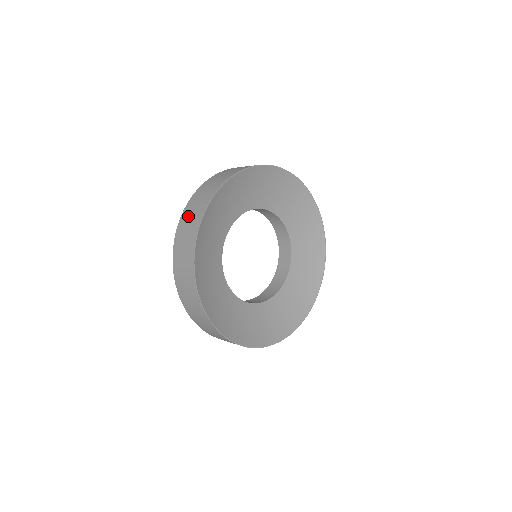
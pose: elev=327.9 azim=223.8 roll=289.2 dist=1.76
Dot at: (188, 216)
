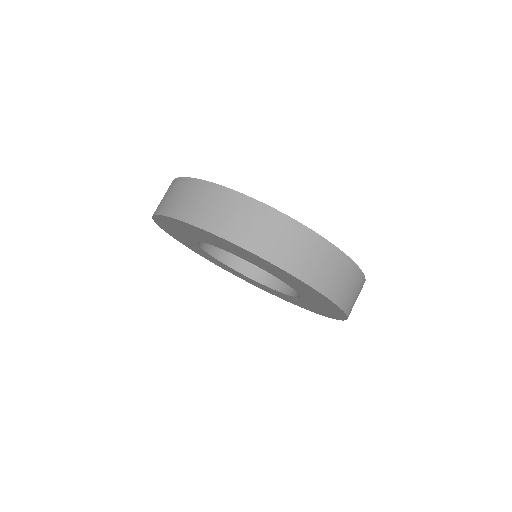
Dot at: occluded
